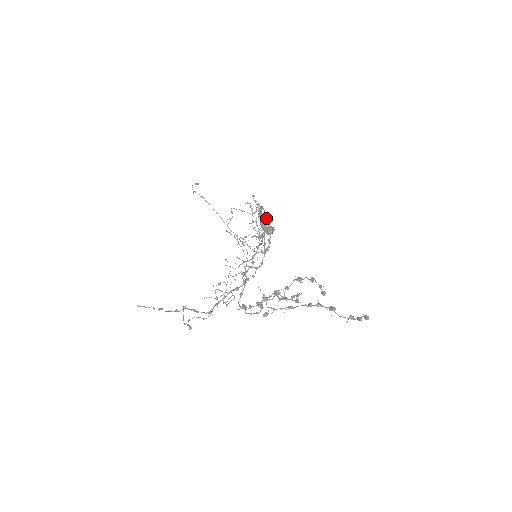
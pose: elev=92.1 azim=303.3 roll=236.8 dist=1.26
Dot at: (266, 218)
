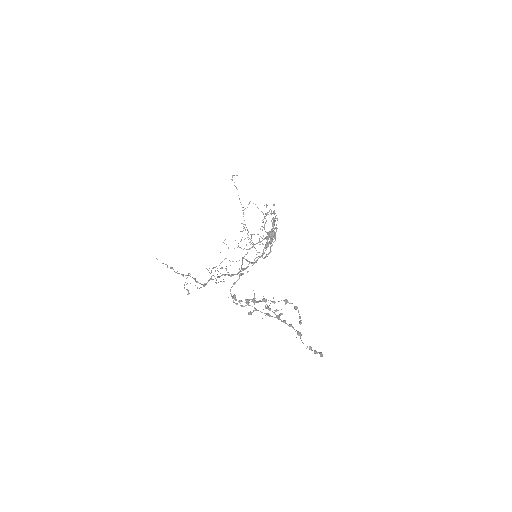
Dot at: (275, 227)
